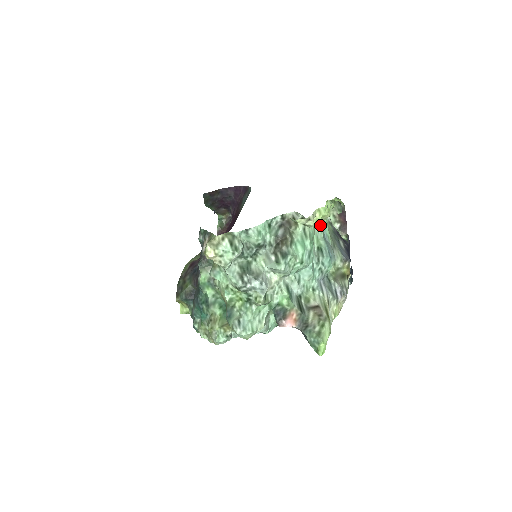
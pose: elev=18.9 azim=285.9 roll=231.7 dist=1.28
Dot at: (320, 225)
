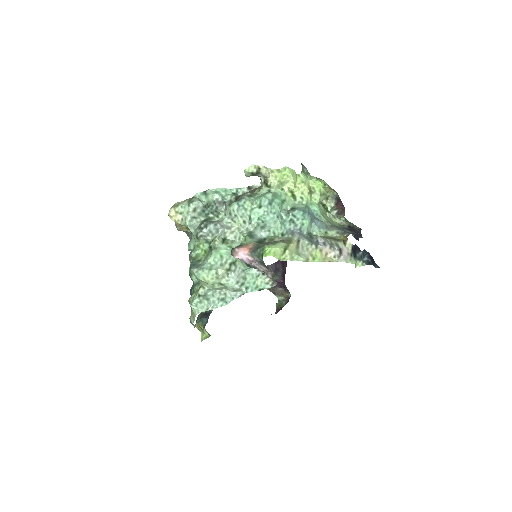
Dot at: (301, 201)
